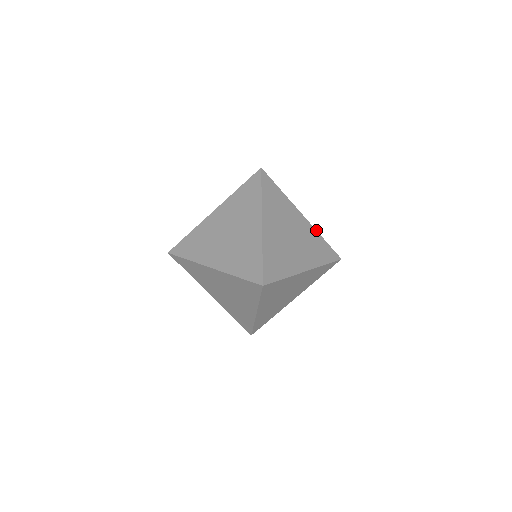
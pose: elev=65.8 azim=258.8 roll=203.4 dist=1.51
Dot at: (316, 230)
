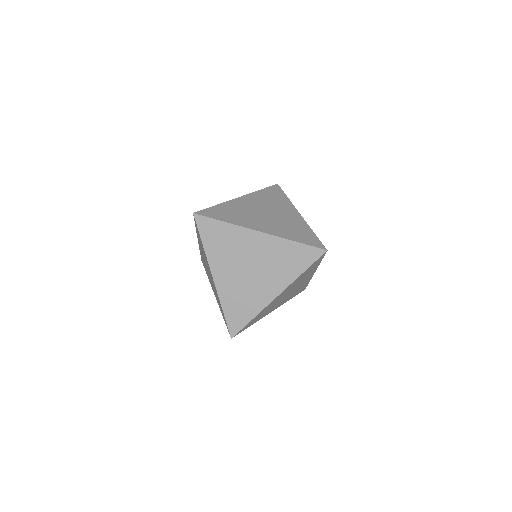
Dot at: occluded
